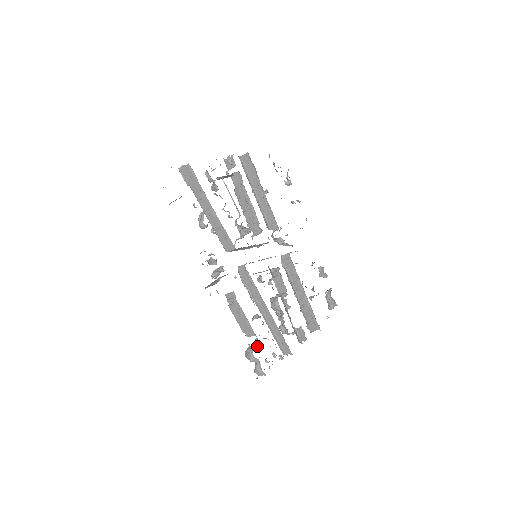
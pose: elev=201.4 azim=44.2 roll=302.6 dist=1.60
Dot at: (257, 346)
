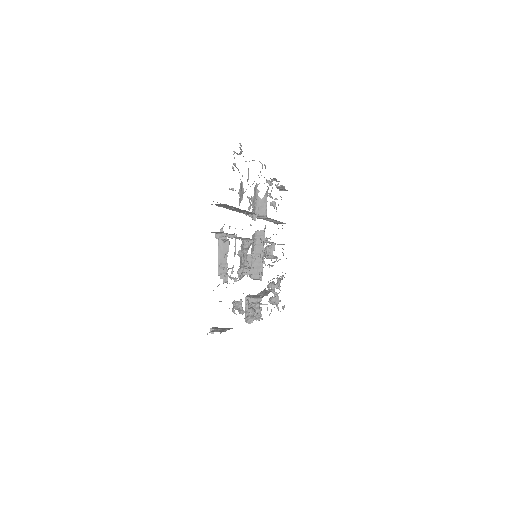
Dot at: (276, 296)
